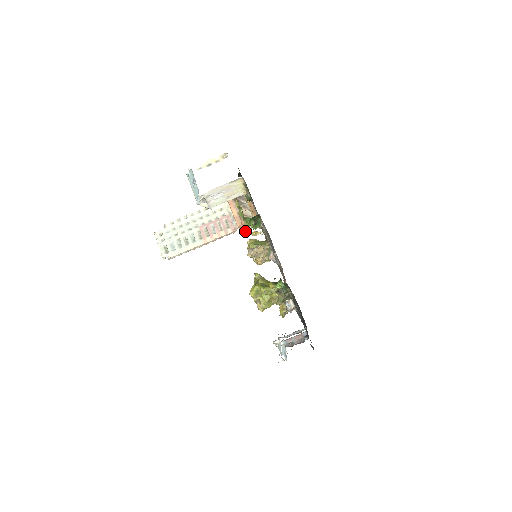
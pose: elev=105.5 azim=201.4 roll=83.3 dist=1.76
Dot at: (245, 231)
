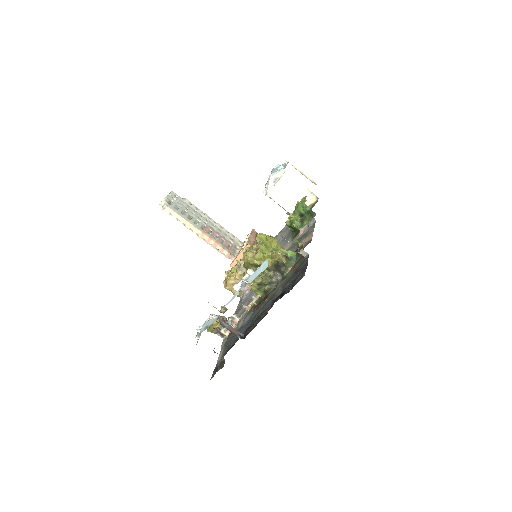
Dot at: occluded
